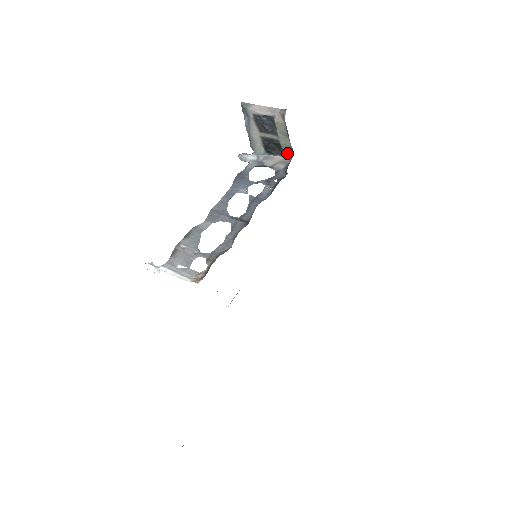
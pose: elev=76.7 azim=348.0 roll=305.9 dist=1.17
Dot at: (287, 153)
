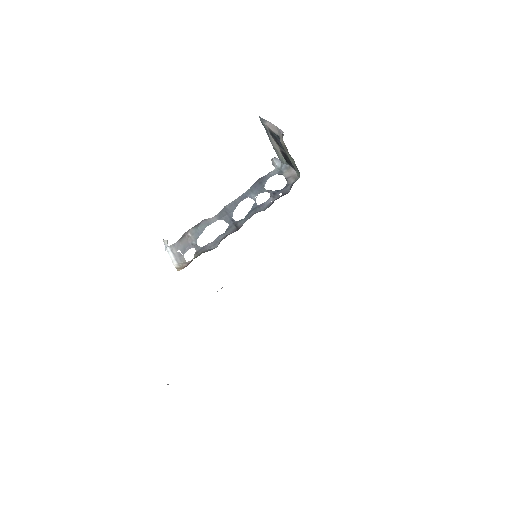
Dot at: (297, 170)
